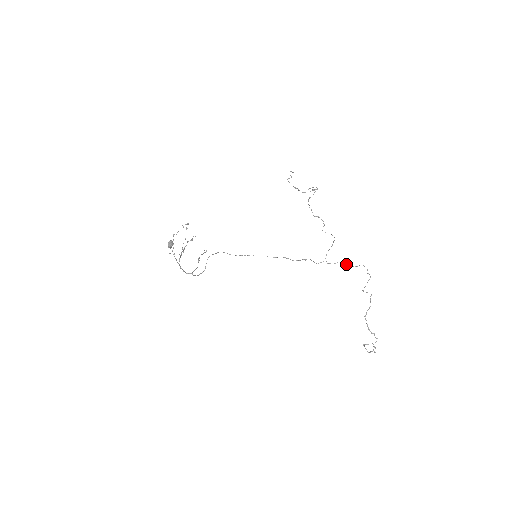
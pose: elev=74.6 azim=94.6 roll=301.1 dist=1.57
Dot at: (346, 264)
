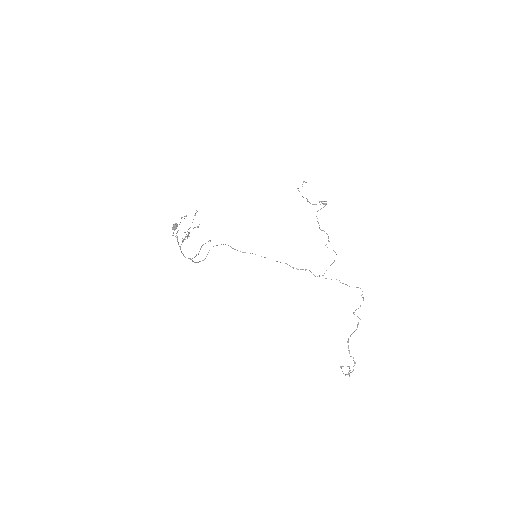
Dot at: (343, 283)
